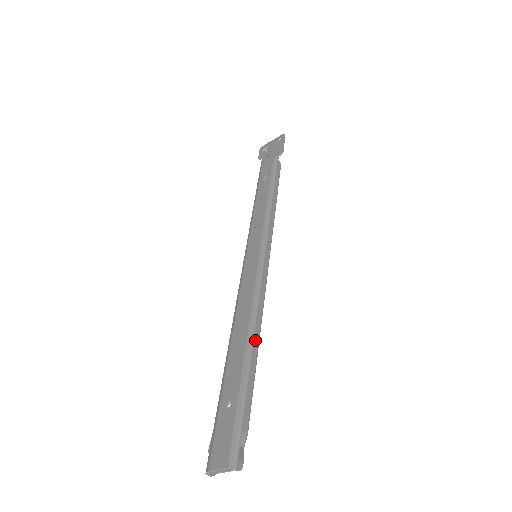
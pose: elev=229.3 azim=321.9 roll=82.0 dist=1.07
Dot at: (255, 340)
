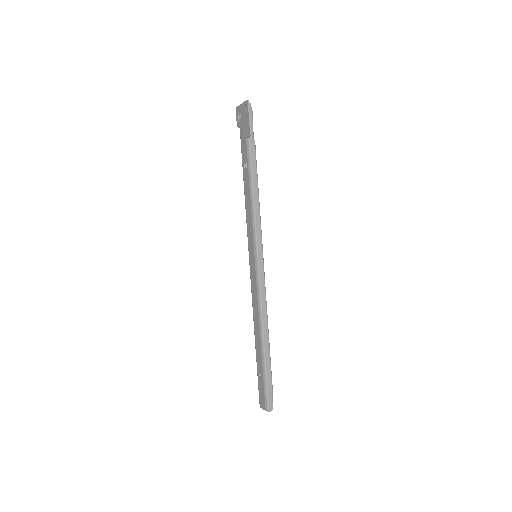
Dot at: (265, 336)
